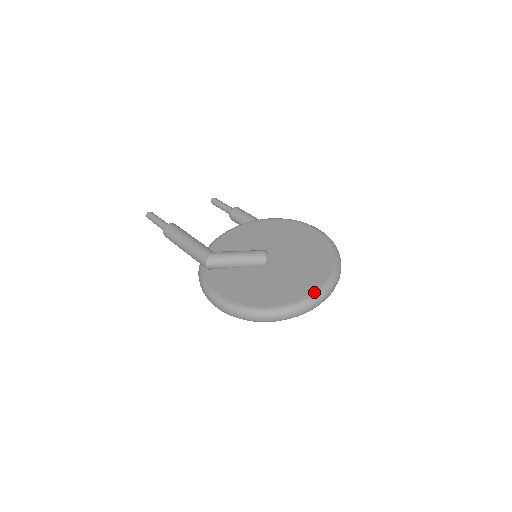
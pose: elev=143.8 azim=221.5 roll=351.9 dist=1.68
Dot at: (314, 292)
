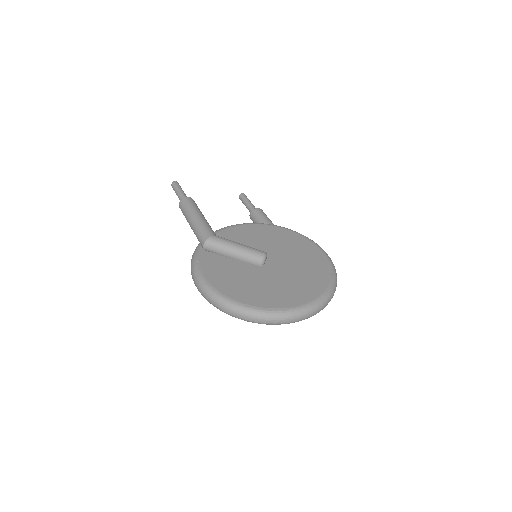
Dot at: (295, 307)
